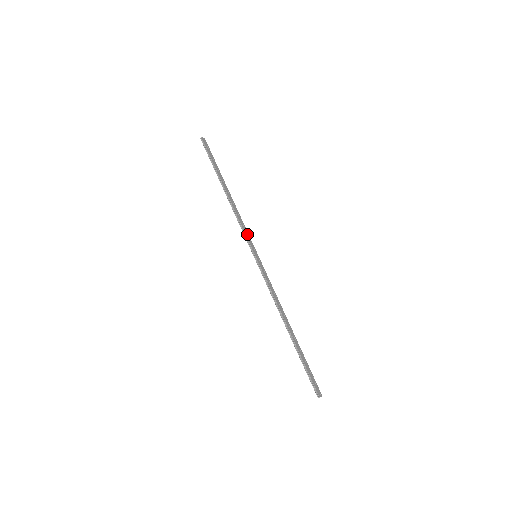
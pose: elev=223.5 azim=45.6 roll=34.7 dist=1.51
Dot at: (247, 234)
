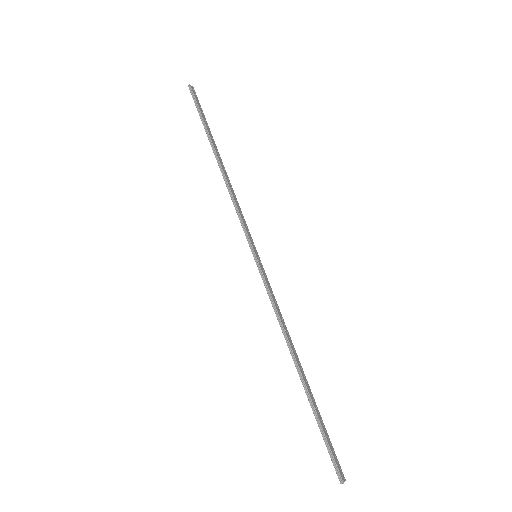
Dot at: (245, 223)
